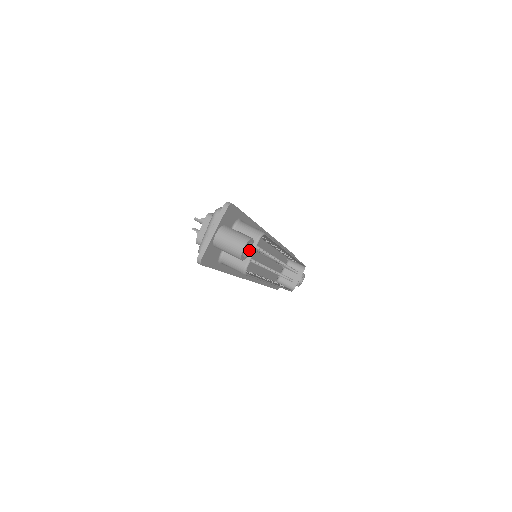
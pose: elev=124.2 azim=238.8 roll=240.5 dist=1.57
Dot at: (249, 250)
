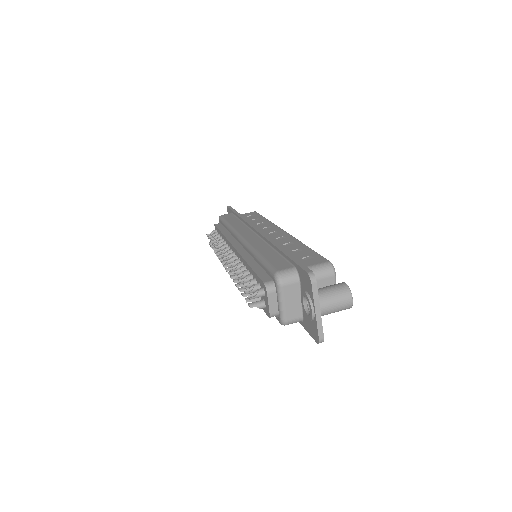
Dot at: occluded
